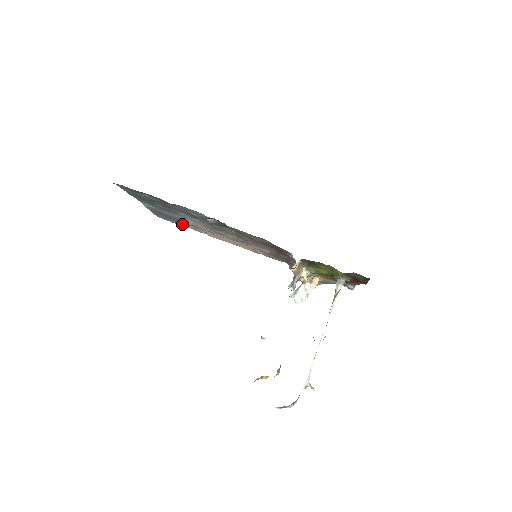
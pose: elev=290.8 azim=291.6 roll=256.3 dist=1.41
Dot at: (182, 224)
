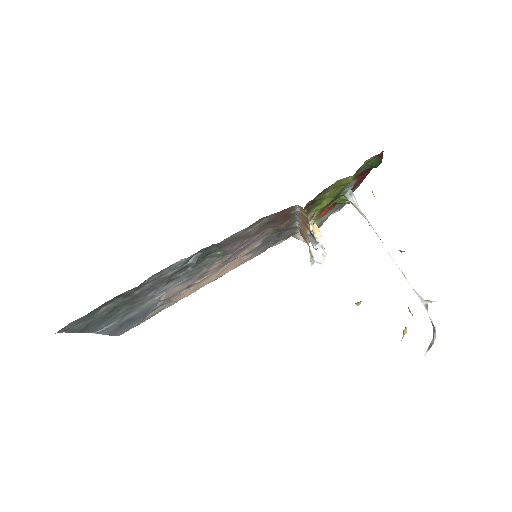
Dot at: (150, 315)
